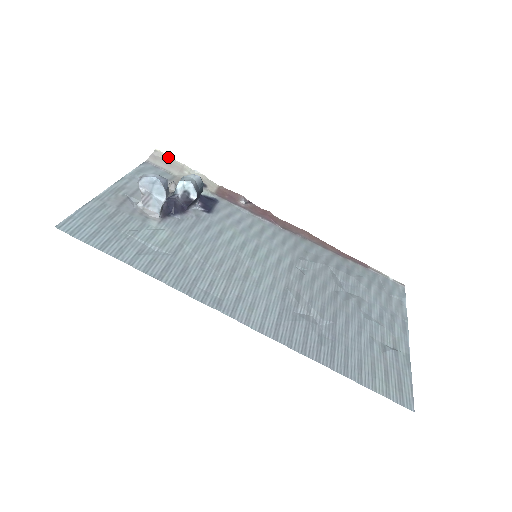
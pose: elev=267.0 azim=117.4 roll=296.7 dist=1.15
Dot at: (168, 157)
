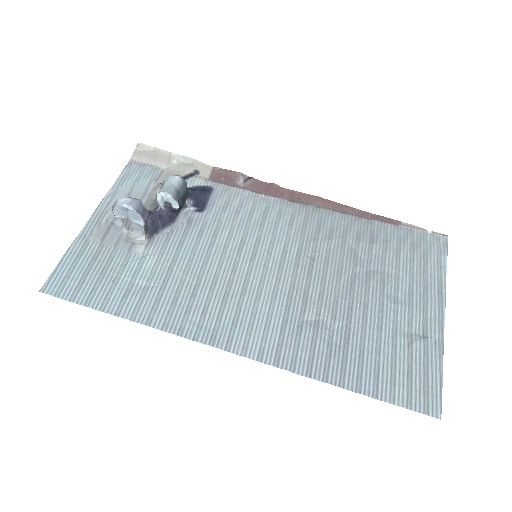
Dot at: (152, 148)
